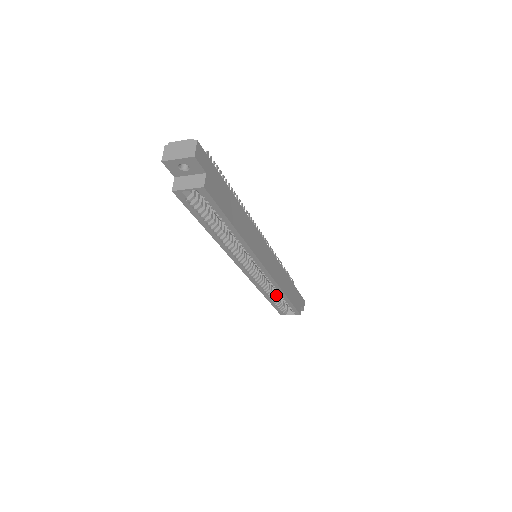
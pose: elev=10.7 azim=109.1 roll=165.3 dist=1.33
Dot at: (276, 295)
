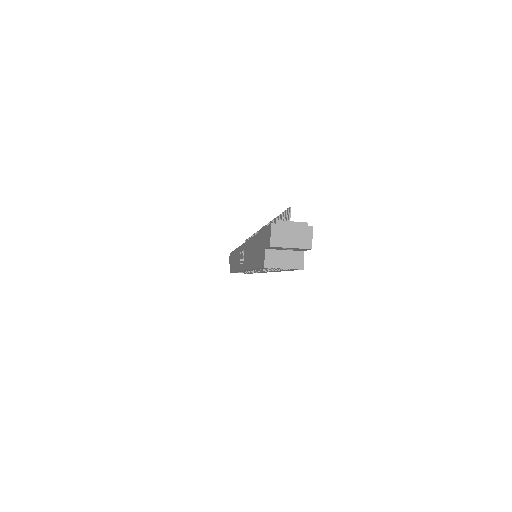
Dot at: occluded
